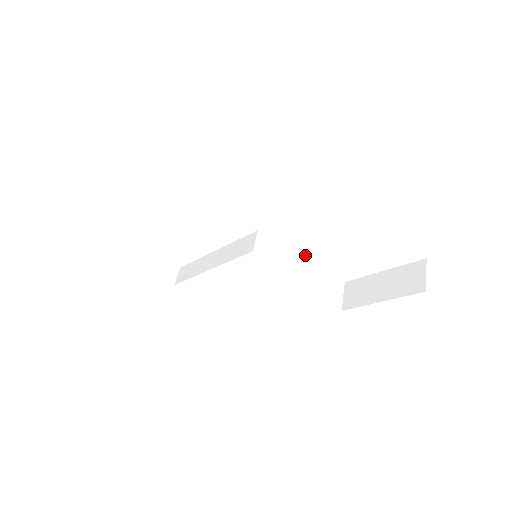
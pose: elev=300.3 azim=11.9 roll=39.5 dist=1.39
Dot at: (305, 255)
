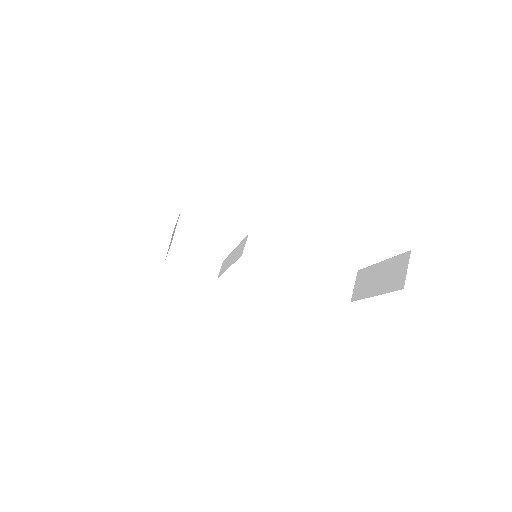
Dot at: occluded
